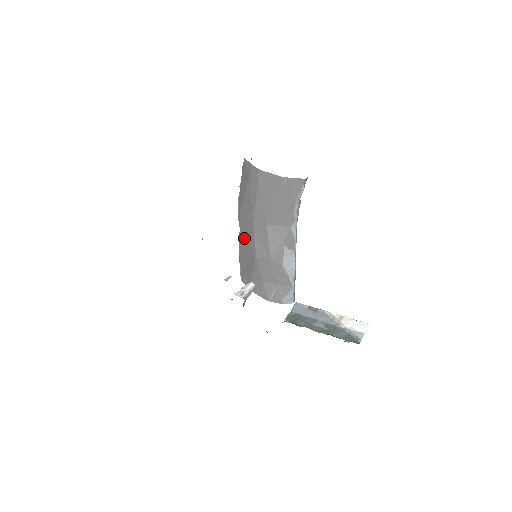
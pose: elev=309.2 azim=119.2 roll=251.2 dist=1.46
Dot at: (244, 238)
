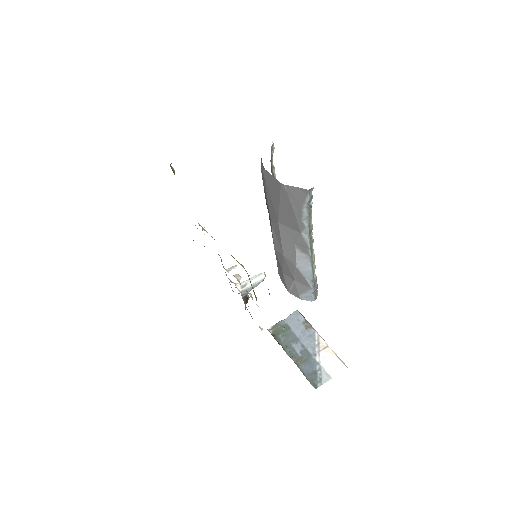
Dot at: (270, 224)
